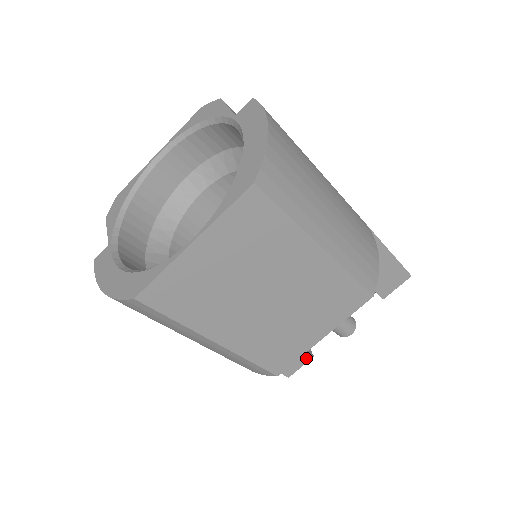
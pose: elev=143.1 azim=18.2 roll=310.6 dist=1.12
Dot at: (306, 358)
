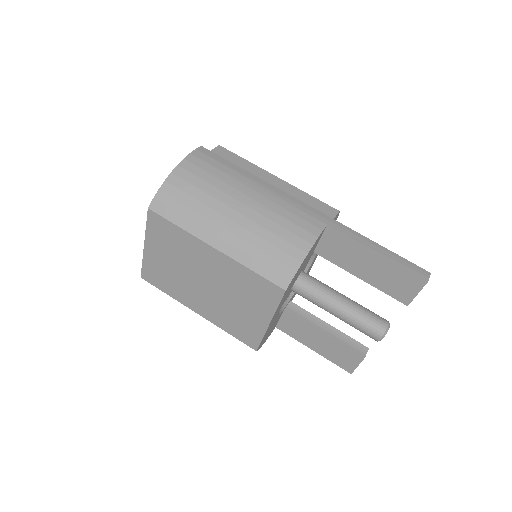
Dot at: (357, 357)
